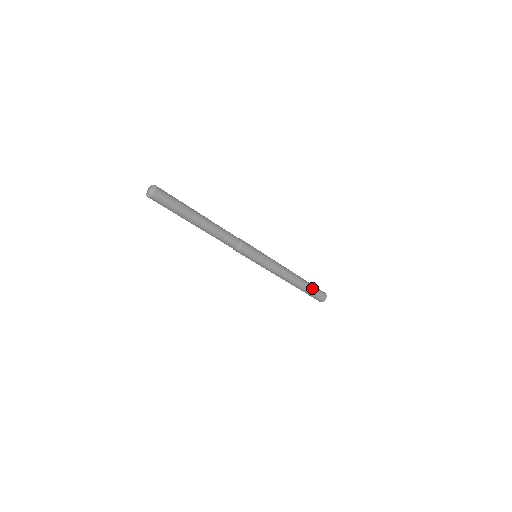
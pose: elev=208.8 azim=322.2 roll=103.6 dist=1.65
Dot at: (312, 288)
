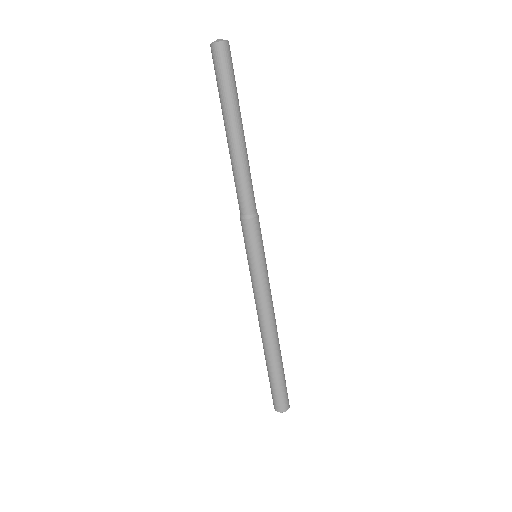
Dot at: (283, 373)
